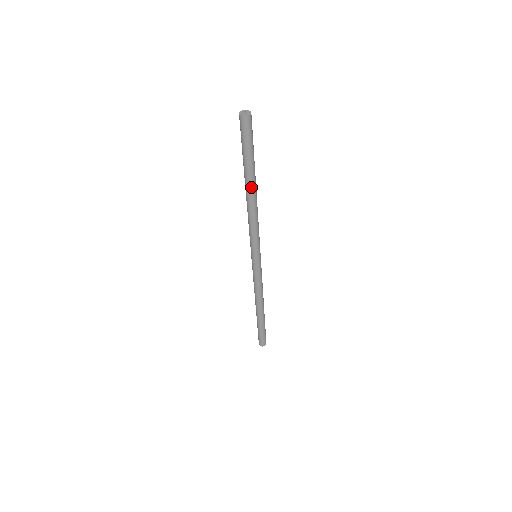
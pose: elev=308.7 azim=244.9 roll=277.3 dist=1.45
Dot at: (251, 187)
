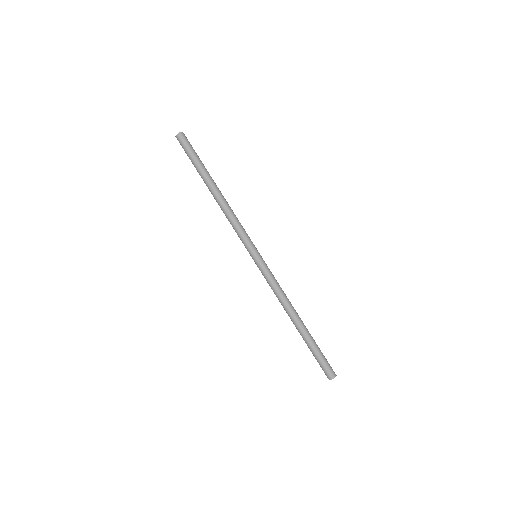
Dot at: (215, 184)
